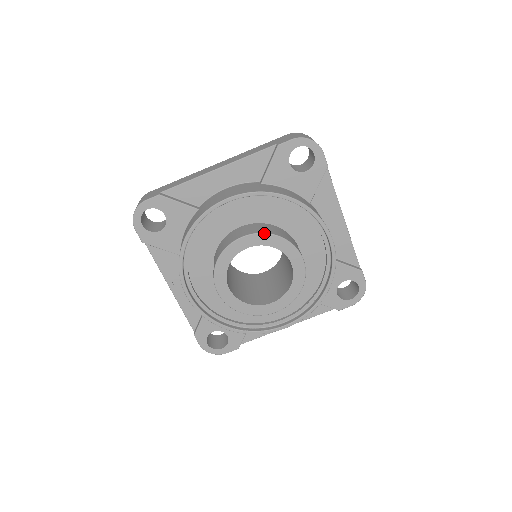
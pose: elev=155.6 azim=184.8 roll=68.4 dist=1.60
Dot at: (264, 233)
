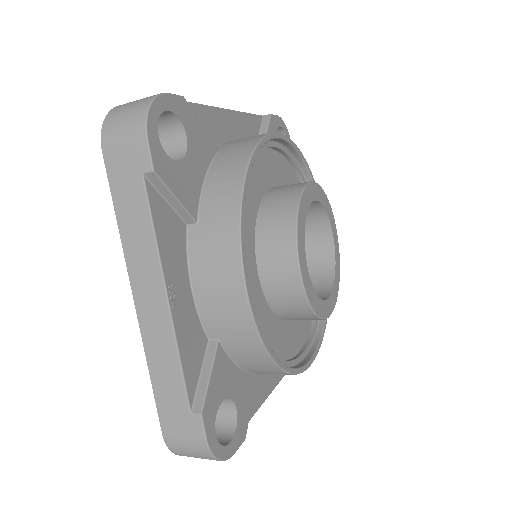
Dot at: occluded
